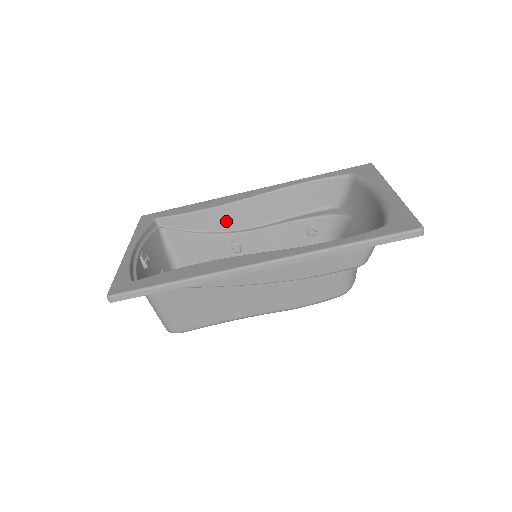
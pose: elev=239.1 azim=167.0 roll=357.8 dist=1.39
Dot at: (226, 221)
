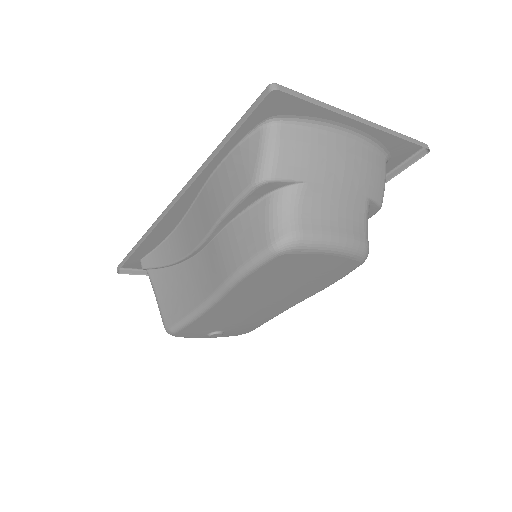
Dot at: occluded
